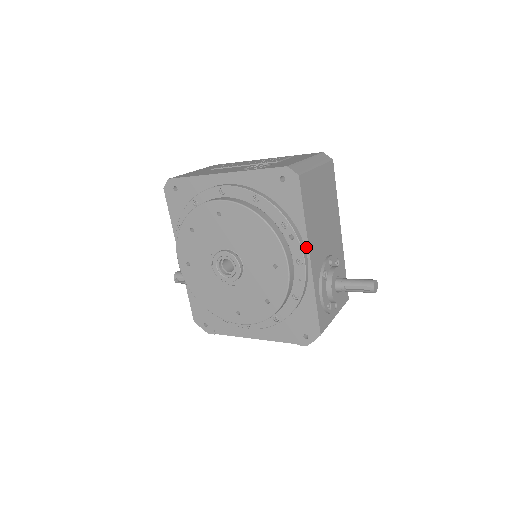
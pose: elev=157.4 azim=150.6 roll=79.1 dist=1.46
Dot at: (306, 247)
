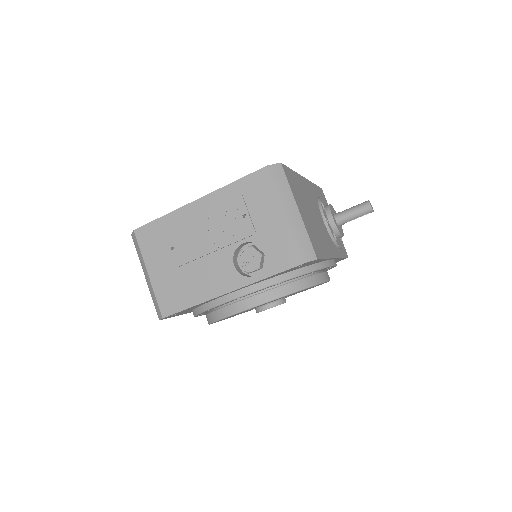
Dot at: (331, 259)
